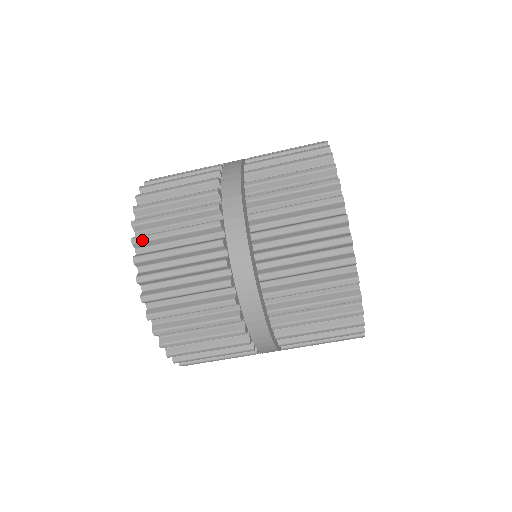
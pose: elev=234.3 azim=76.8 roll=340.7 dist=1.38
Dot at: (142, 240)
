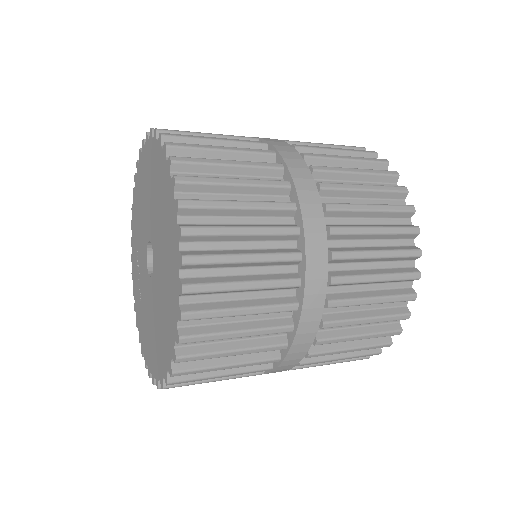
Dot at: occluded
